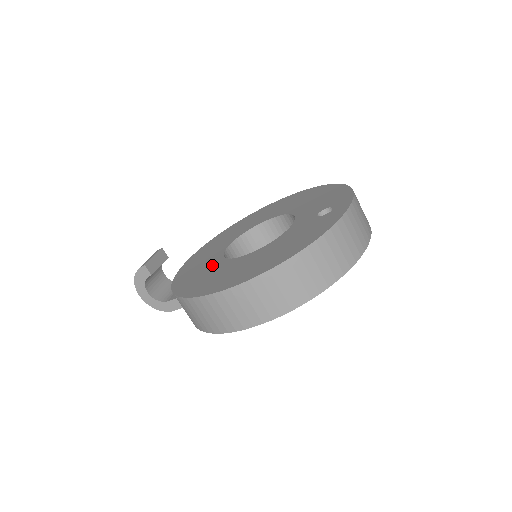
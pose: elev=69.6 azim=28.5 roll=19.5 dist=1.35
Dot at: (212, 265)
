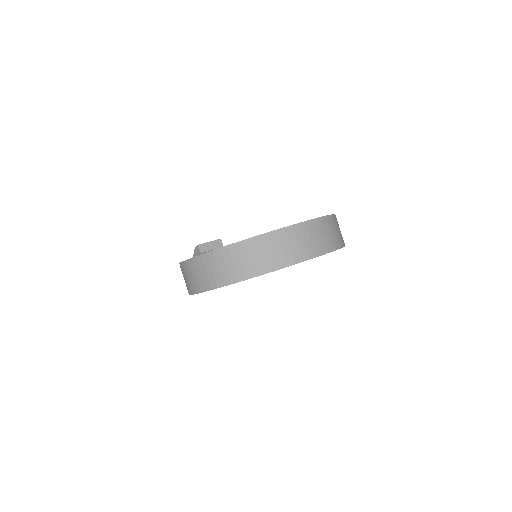
Dot at: occluded
